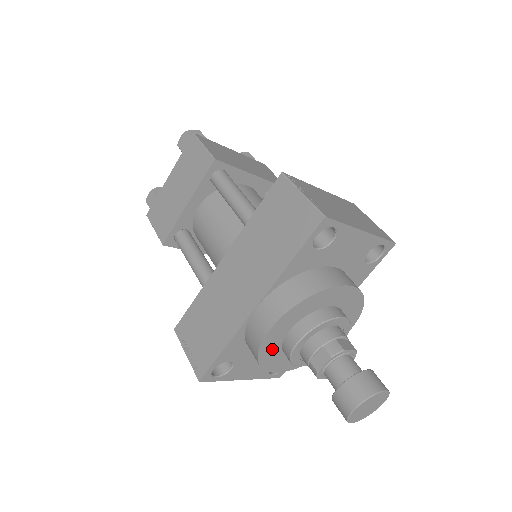
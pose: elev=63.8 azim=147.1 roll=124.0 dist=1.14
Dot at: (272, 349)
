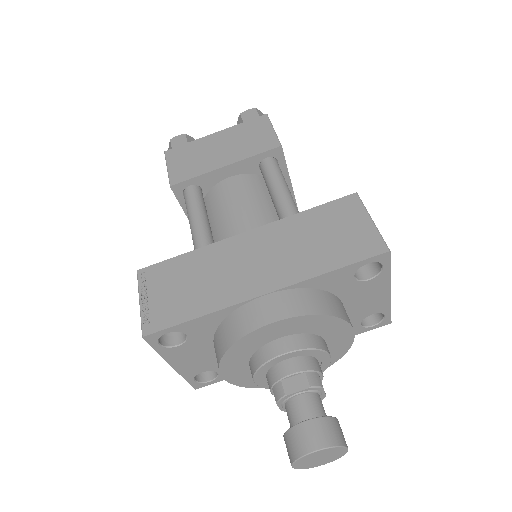
Dot at: (249, 347)
